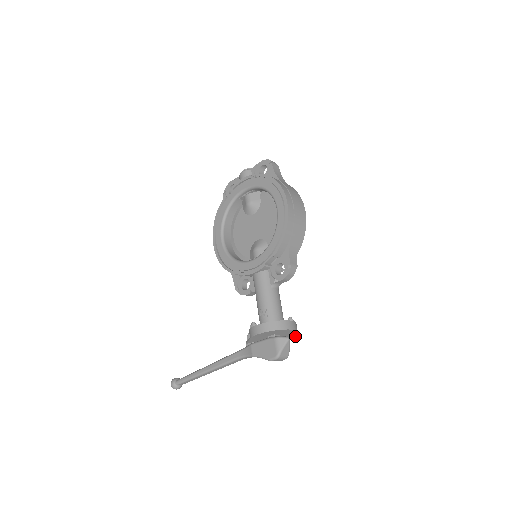
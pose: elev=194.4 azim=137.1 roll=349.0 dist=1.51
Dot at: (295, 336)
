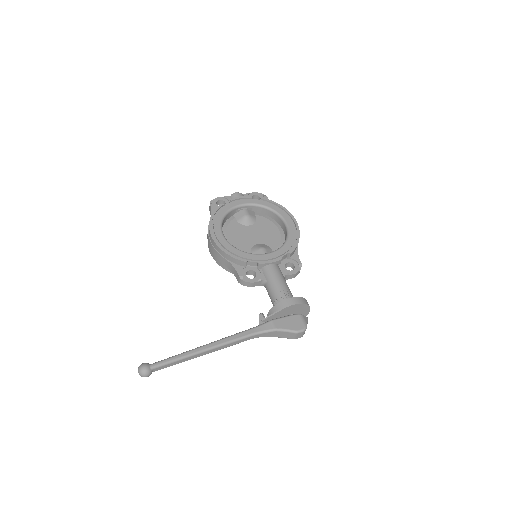
Dot at: occluded
